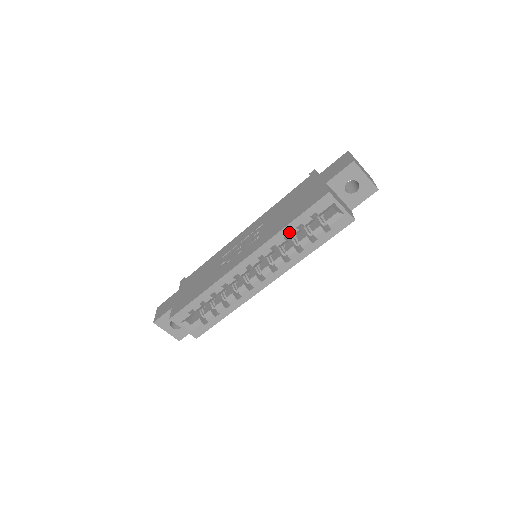
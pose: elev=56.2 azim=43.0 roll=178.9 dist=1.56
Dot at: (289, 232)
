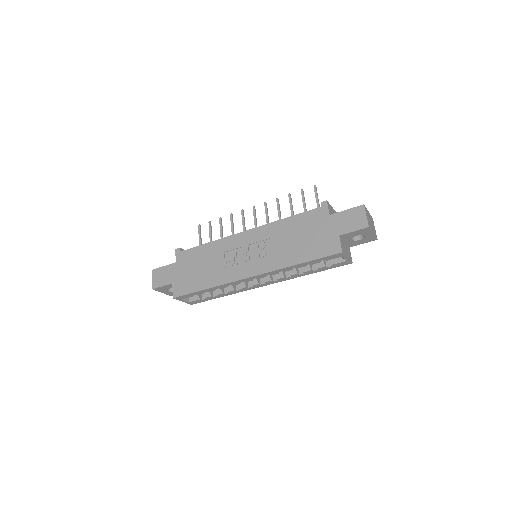
Dot at: (298, 267)
